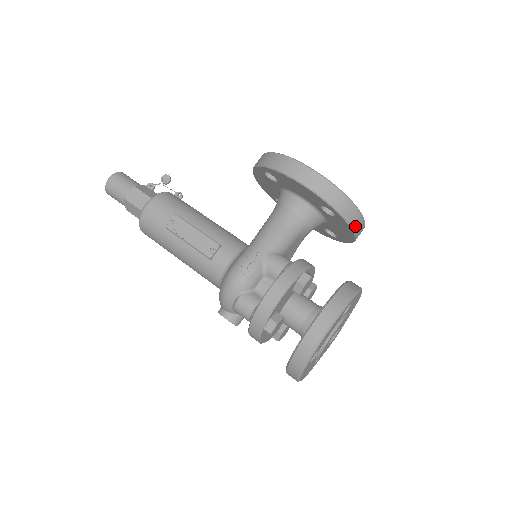
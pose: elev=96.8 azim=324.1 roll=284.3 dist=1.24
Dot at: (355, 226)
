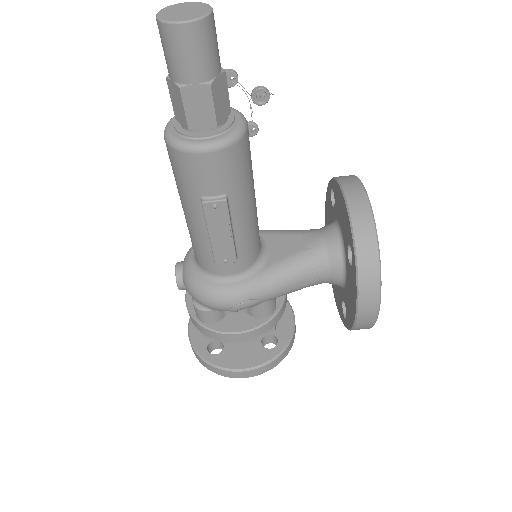
Dot at: occluded
